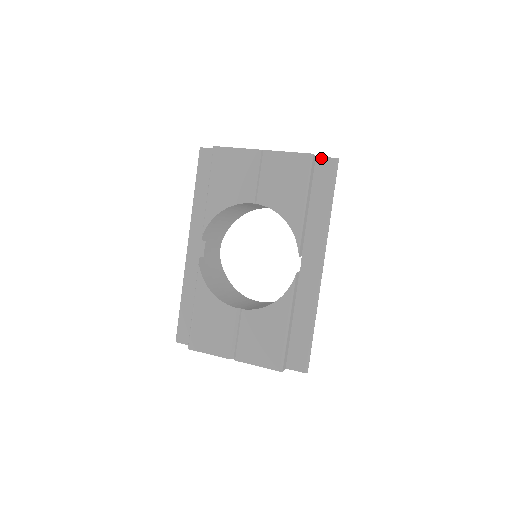
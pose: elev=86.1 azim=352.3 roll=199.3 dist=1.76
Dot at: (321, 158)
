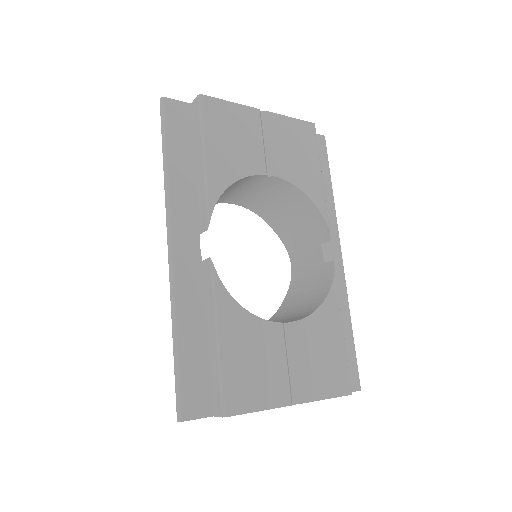
Dot at: occluded
